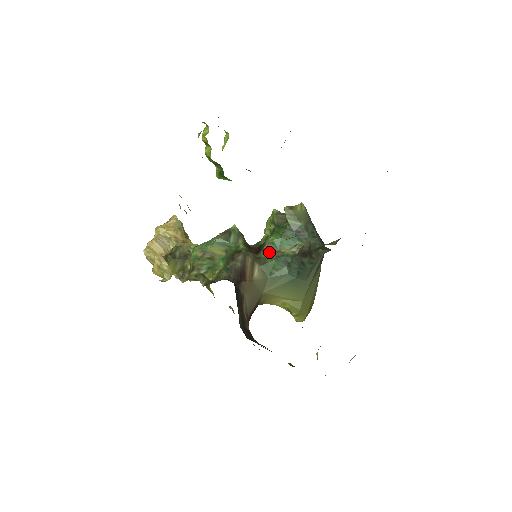
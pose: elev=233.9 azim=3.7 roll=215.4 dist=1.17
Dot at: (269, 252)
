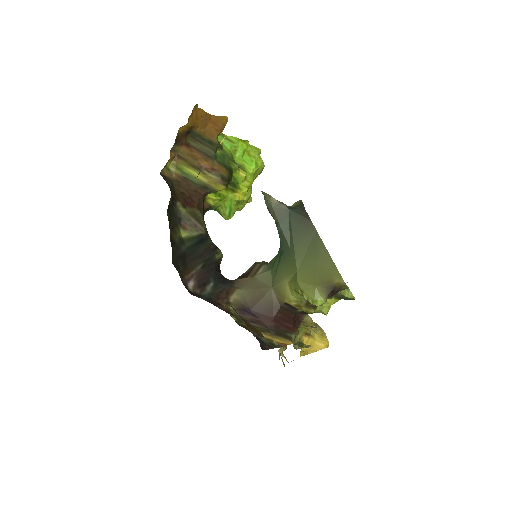
Dot at: occluded
